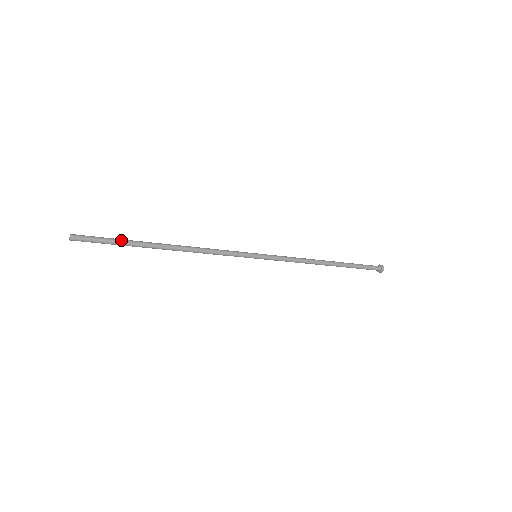
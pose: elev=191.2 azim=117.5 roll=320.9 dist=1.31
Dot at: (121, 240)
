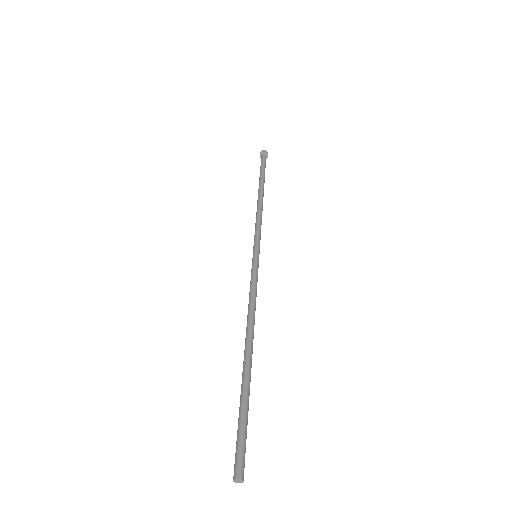
Dot at: (245, 406)
